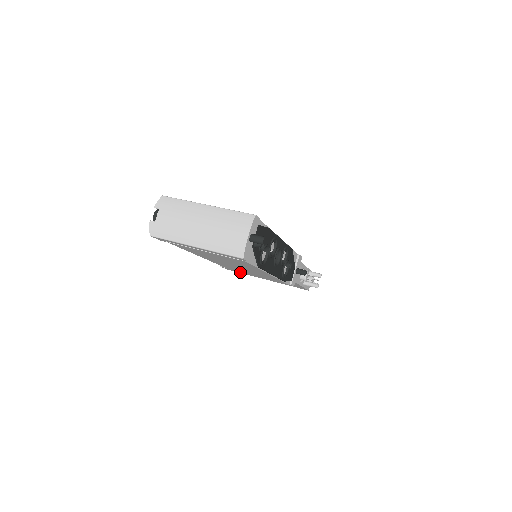
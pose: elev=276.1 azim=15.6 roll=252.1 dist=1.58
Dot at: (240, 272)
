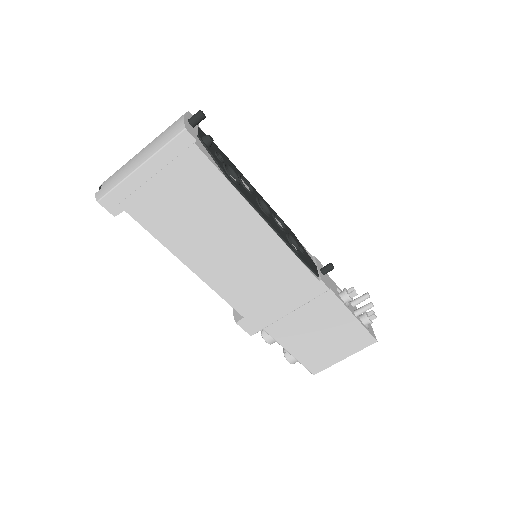
Dot at: (261, 315)
